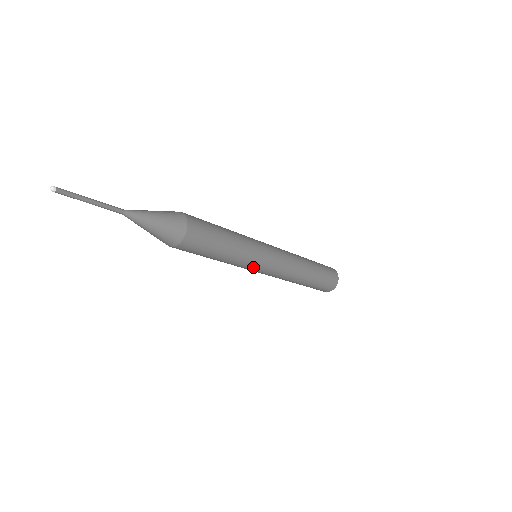
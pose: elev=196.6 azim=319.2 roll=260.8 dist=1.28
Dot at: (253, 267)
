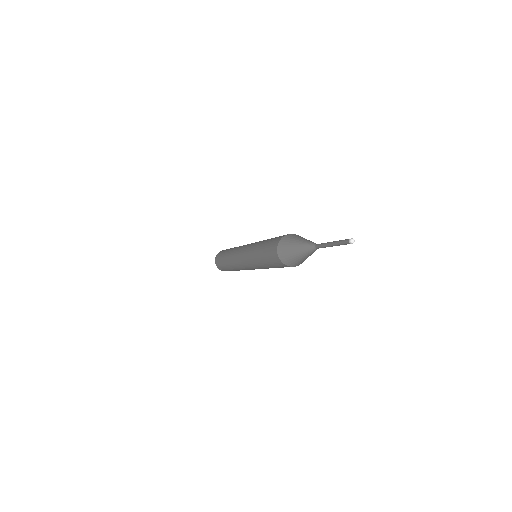
Dot at: occluded
